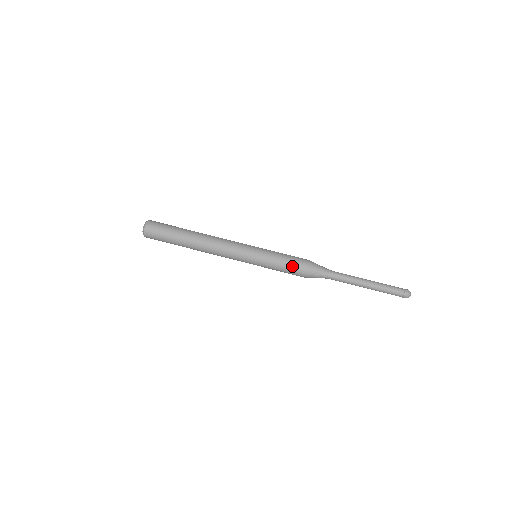
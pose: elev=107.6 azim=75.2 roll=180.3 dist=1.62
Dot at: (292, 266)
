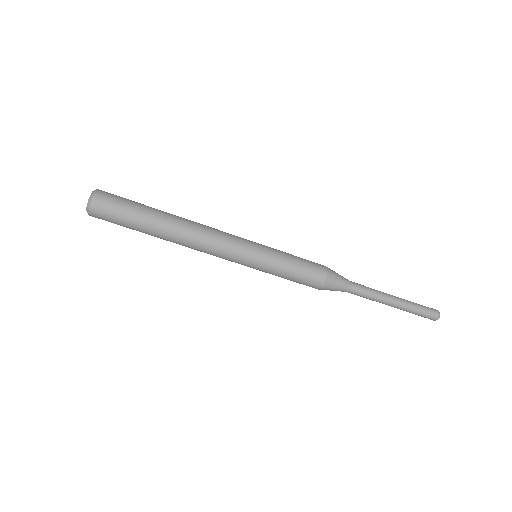
Dot at: (302, 282)
